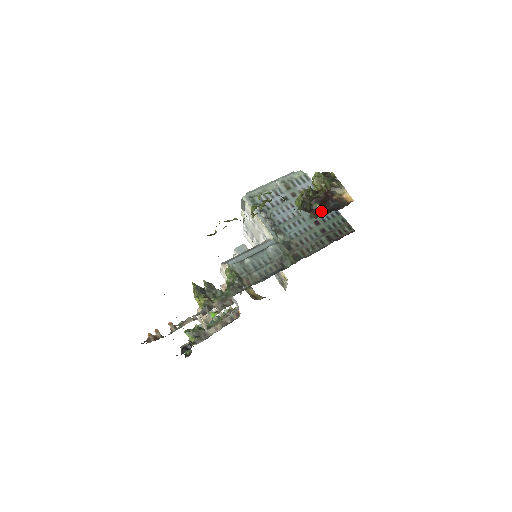
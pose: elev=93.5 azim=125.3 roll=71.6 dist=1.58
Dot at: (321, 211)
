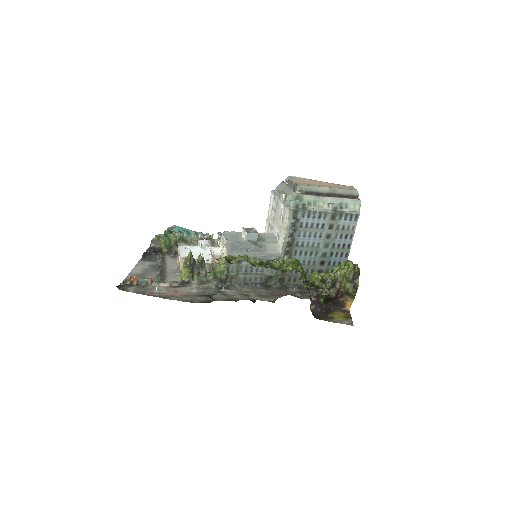
Dot at: (320, 304)
